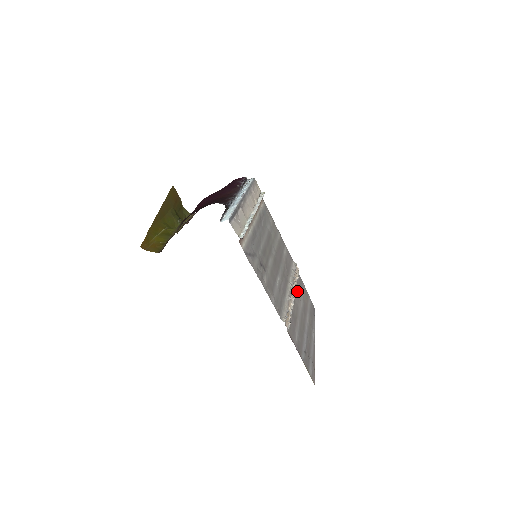
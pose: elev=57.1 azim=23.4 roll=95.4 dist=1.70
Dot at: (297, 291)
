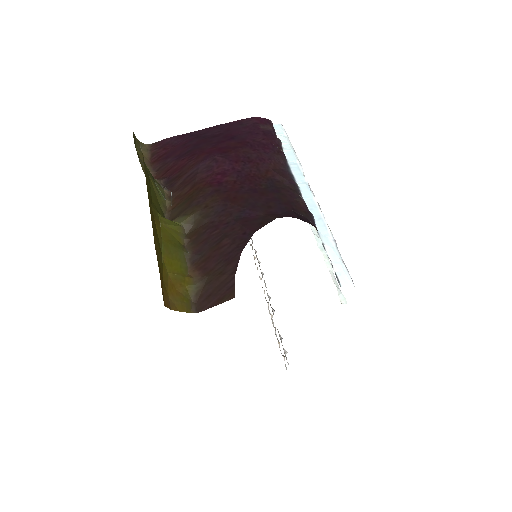
Dot at: occluded
